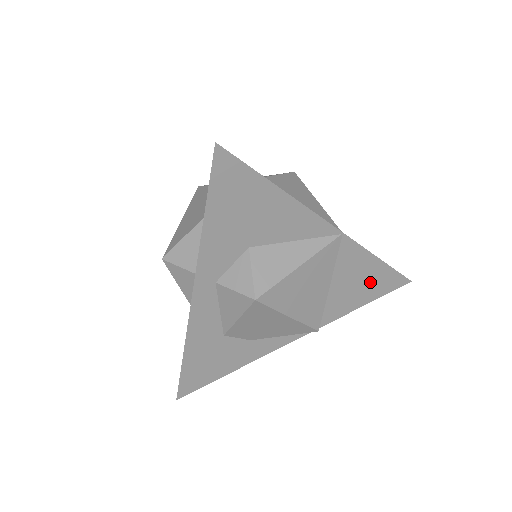
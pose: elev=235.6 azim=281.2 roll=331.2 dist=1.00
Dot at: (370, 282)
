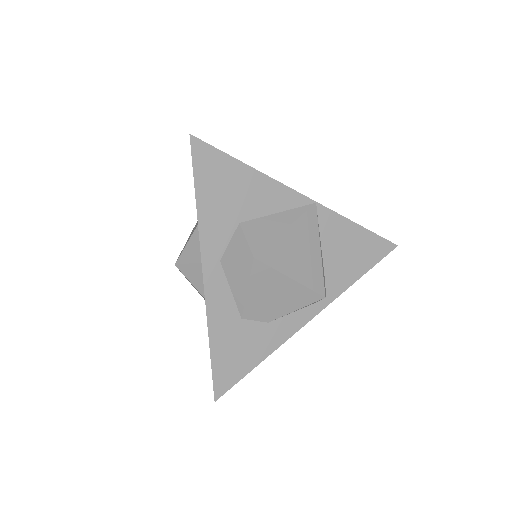
Dot at: (359, 250)
